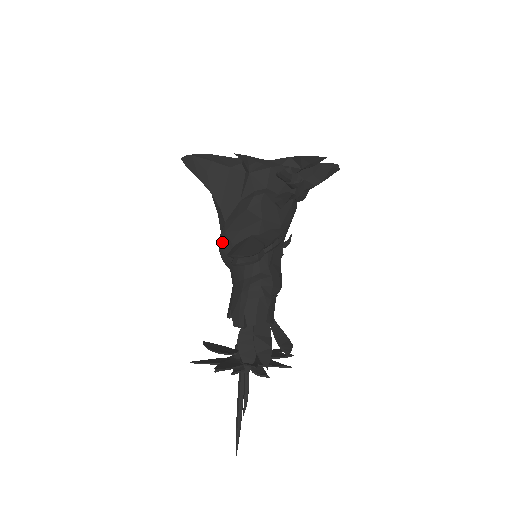
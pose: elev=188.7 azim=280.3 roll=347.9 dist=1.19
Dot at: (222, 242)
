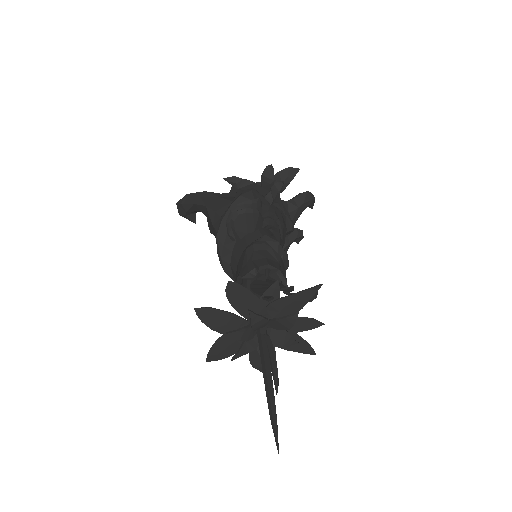
Dot at: (220, 234)
